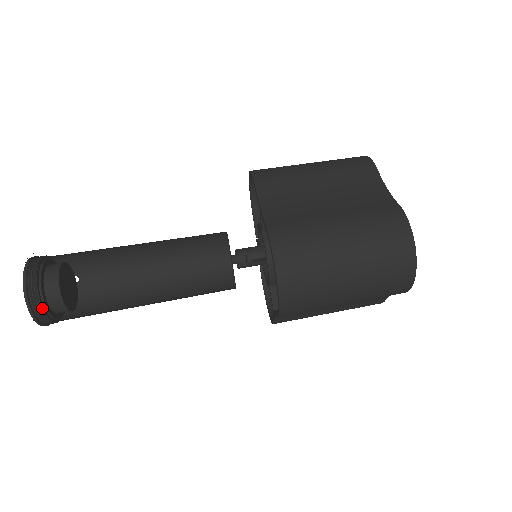
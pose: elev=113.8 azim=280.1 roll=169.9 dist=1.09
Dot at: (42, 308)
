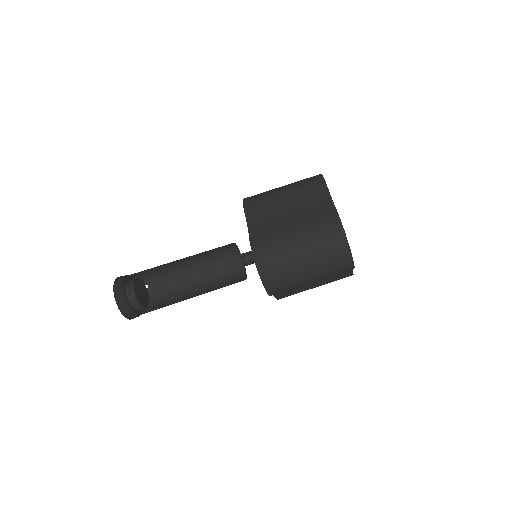
Dot at: (127, 309)
